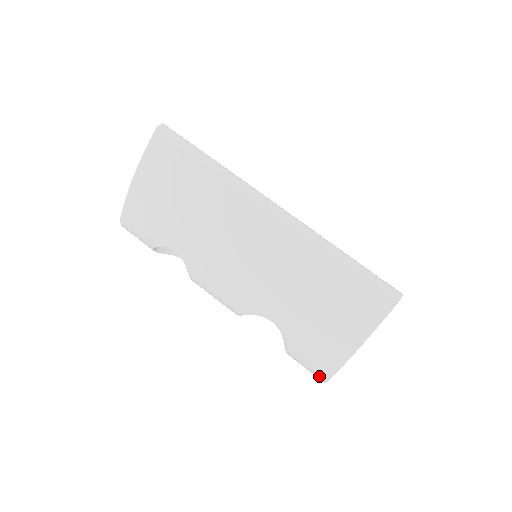
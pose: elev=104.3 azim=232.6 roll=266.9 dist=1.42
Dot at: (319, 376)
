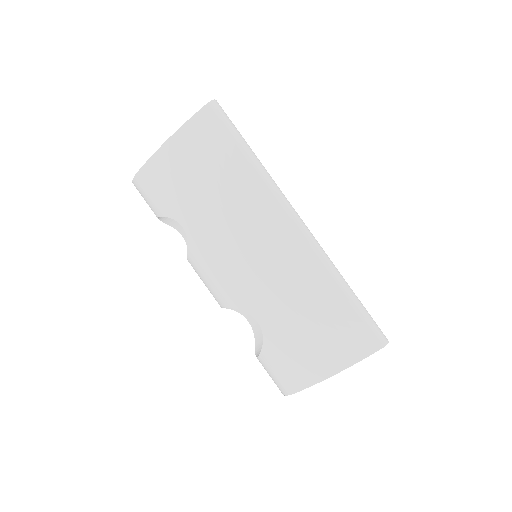
Dot at: (282, 388)
